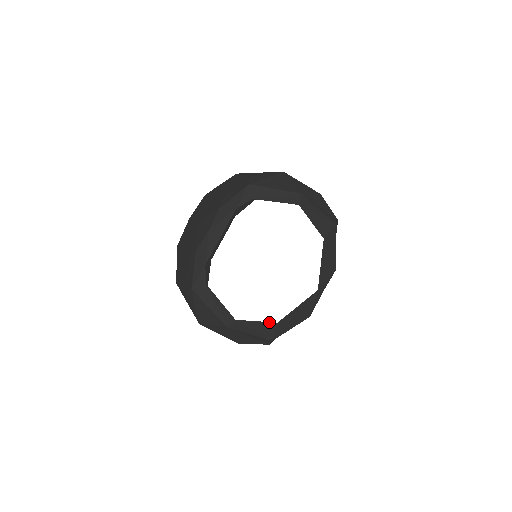
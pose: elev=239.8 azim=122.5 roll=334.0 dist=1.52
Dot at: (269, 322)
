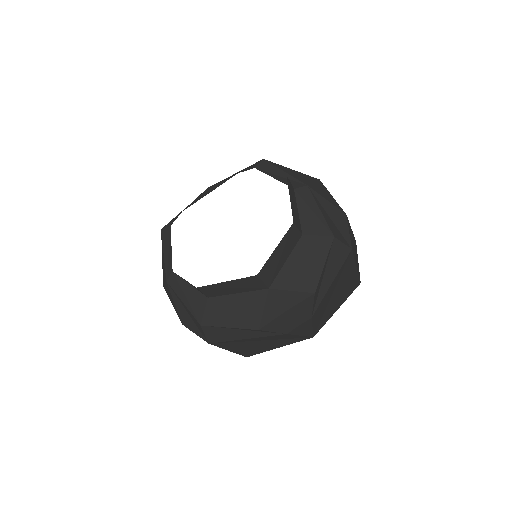
Dot at: occluded
